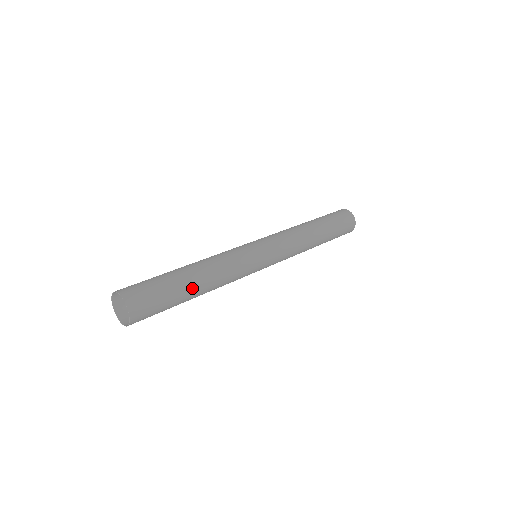
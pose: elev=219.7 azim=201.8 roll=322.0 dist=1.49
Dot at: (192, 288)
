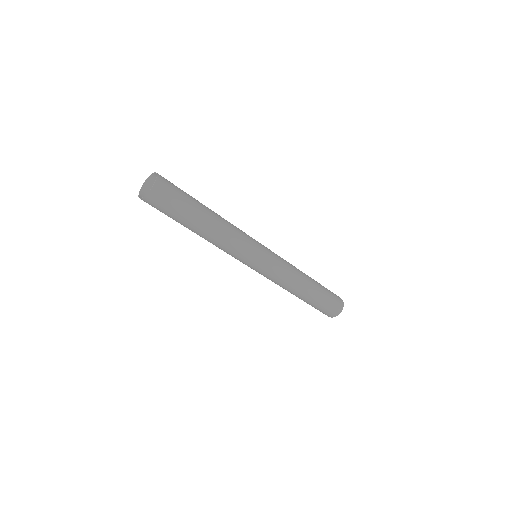
Dot at: (201, 219)
